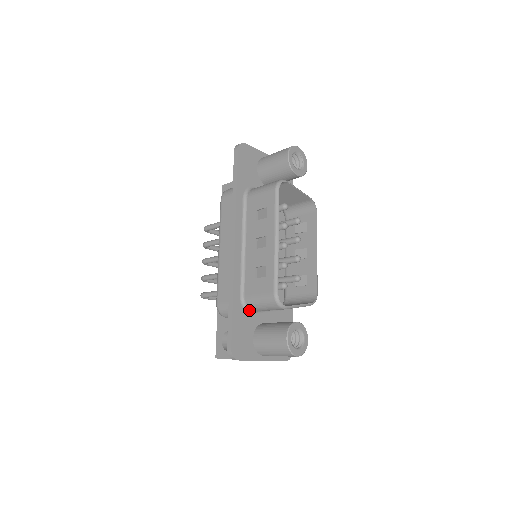
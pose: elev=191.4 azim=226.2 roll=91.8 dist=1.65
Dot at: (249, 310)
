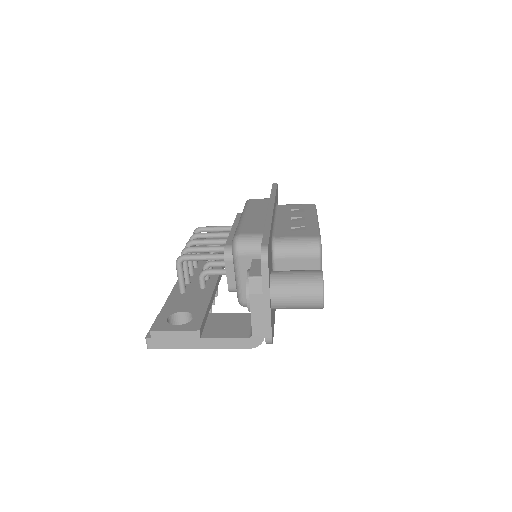
Dot at: (273, 251)
